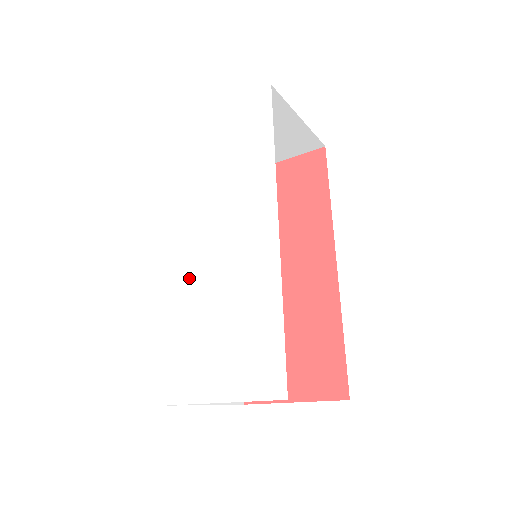
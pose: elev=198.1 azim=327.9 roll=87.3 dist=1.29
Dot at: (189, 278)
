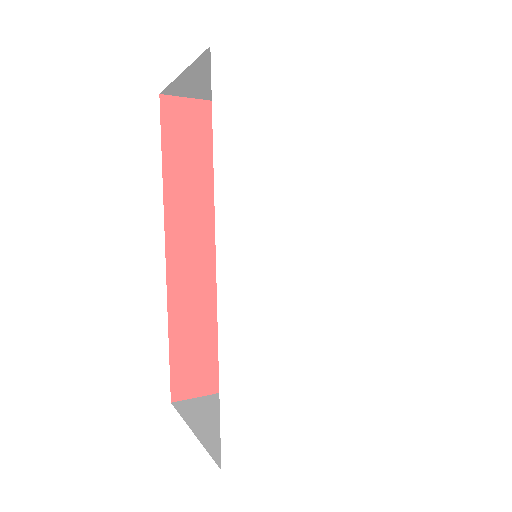
Dot at: (253, 311)
